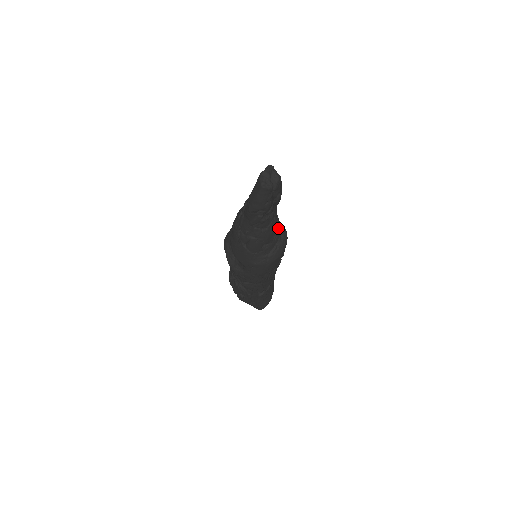
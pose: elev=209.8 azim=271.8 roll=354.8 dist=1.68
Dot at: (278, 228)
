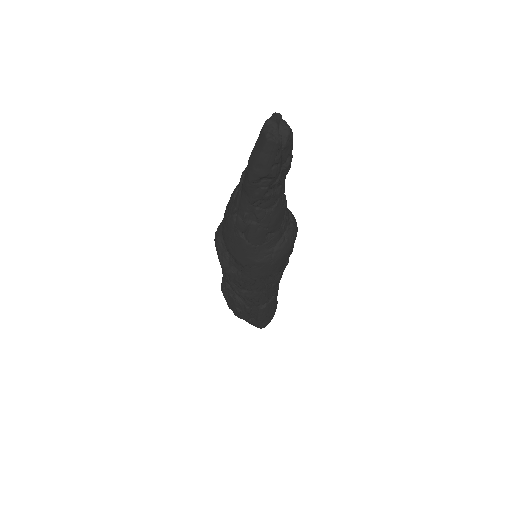
Dot at: (286, 212)
